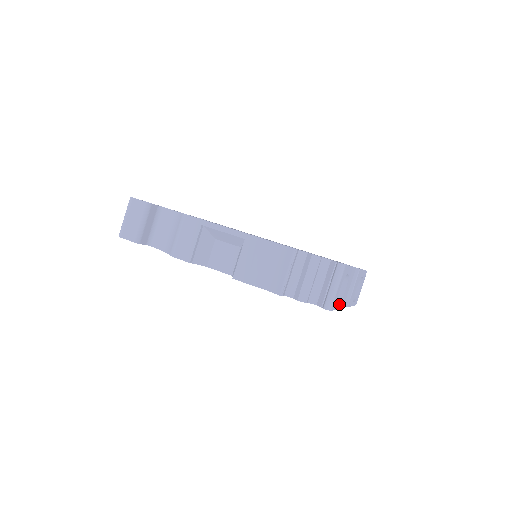
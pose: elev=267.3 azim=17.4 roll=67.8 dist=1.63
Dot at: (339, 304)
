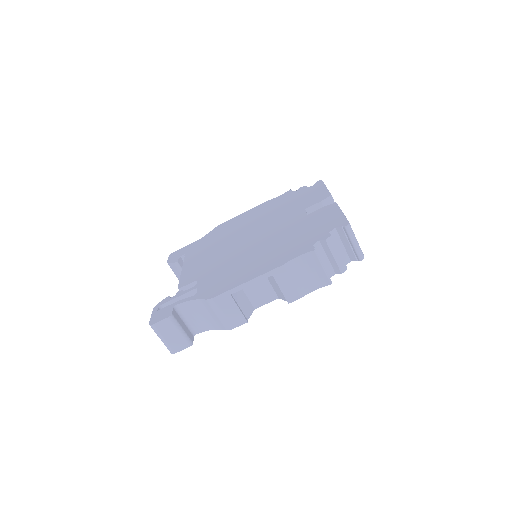
Dot at: occluded
